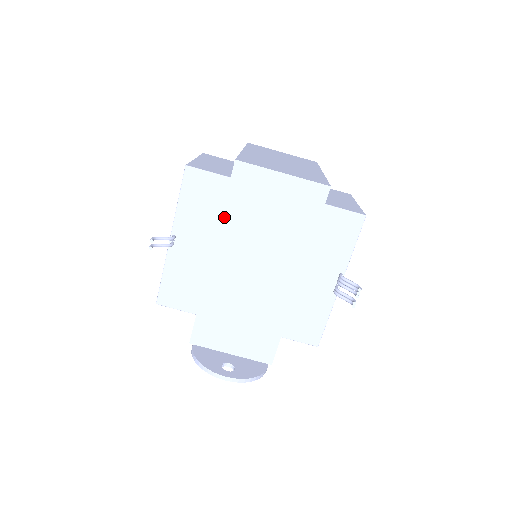
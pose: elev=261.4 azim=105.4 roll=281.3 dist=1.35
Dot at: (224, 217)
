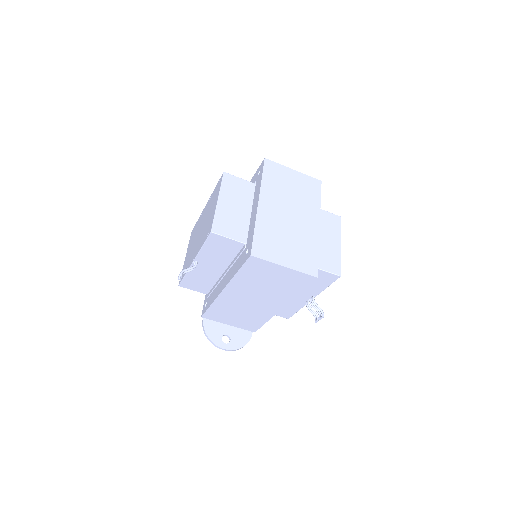
Dot at: (236, 276)
